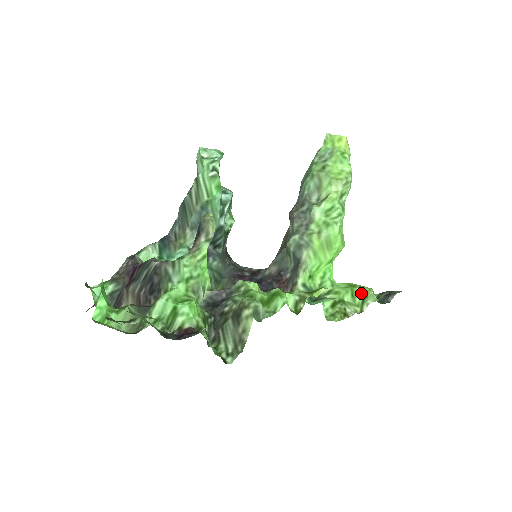
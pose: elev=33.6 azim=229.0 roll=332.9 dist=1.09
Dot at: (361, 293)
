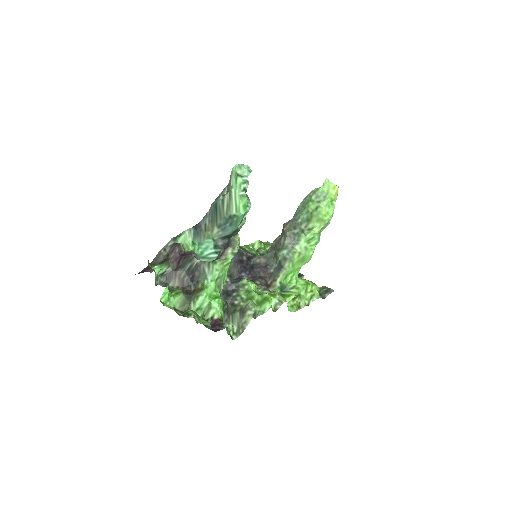
Dot at: (311, 290)
